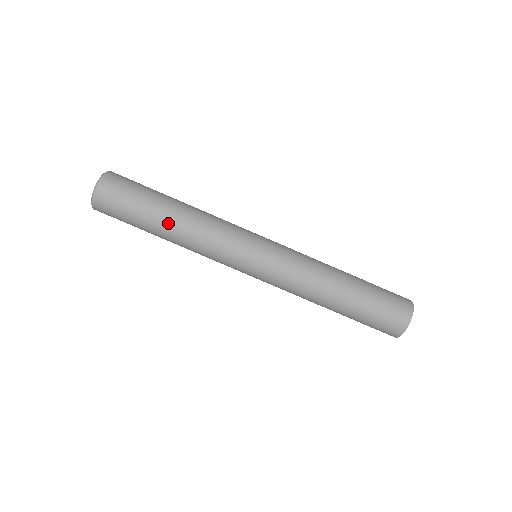
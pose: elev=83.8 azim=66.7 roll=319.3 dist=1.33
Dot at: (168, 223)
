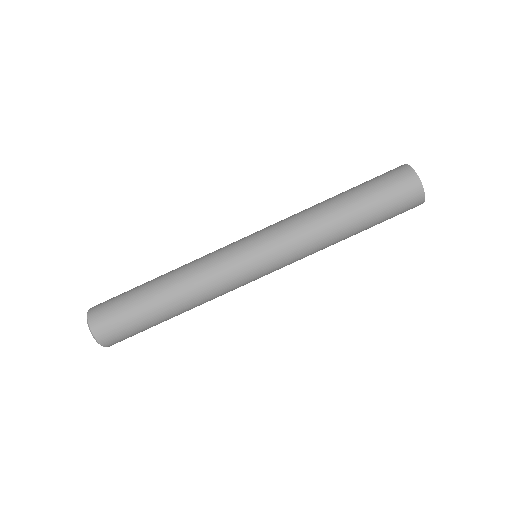
Dot at: (160, 281)
